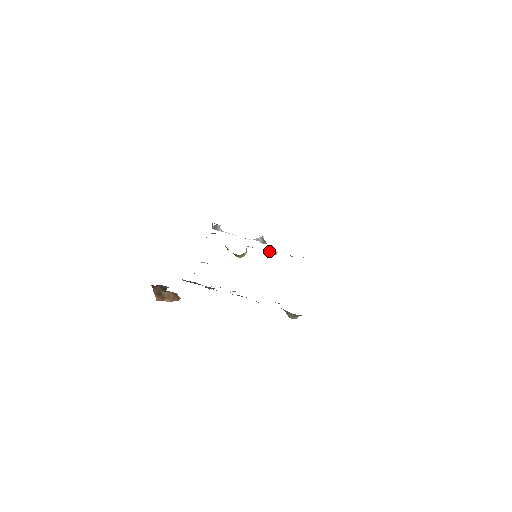
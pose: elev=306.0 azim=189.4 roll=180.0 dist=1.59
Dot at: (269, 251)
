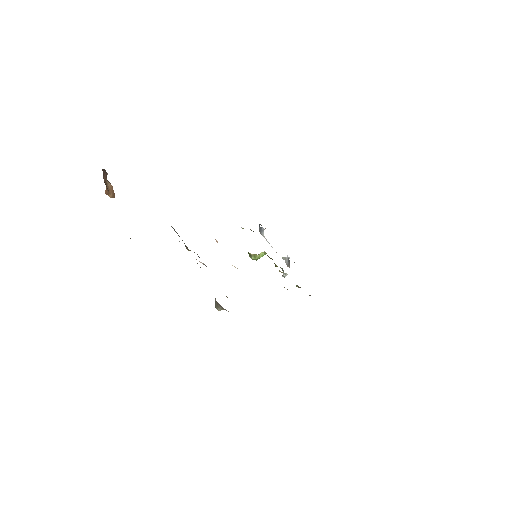
Dot at: (283, 271)
